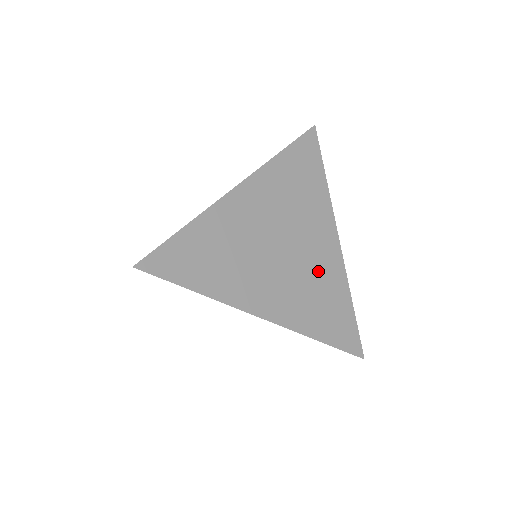
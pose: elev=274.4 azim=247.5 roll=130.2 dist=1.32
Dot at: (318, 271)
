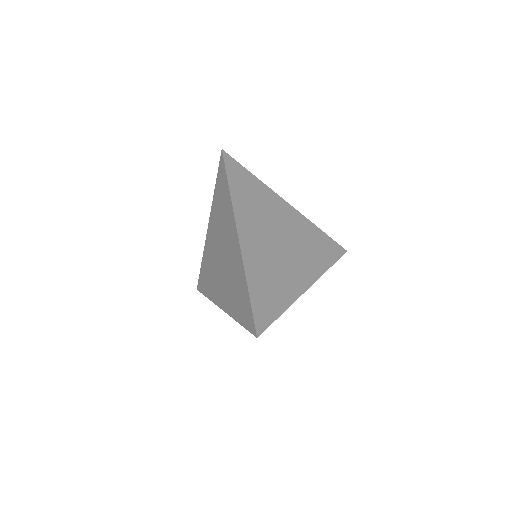
Dot at: (284, 275)
